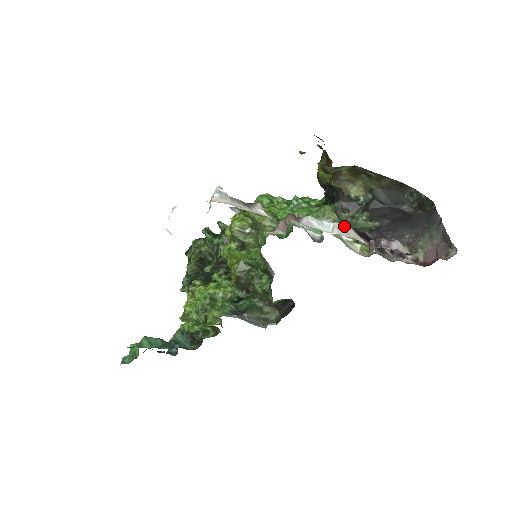
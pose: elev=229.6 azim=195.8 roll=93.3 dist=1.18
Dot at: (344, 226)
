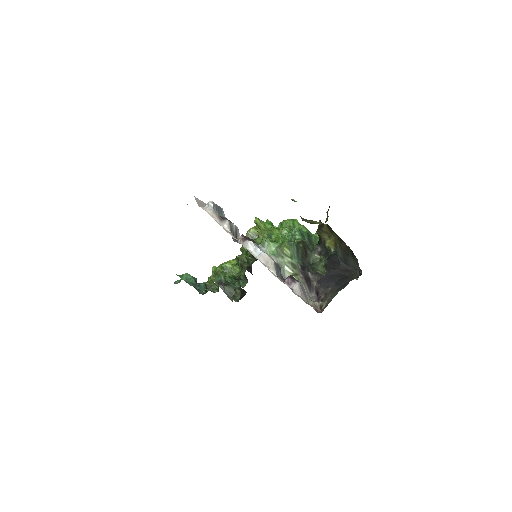
Dot at: (268, 257)
